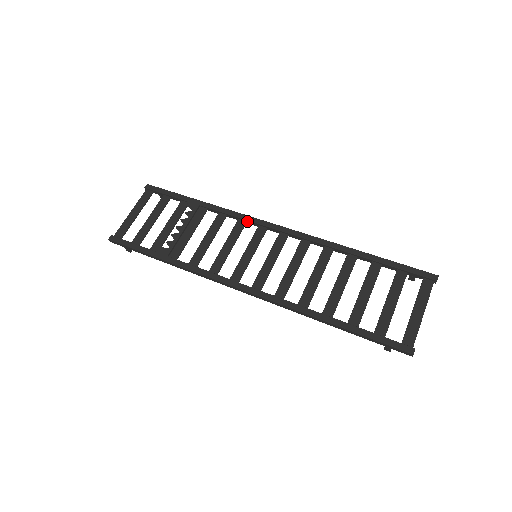
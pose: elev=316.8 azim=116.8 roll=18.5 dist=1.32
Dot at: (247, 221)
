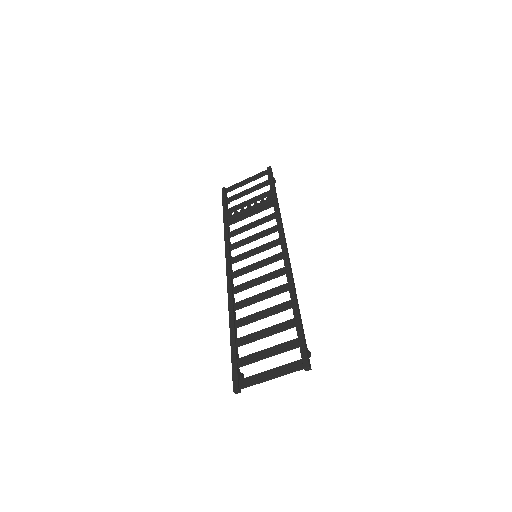
Dot at: (278, 230)
